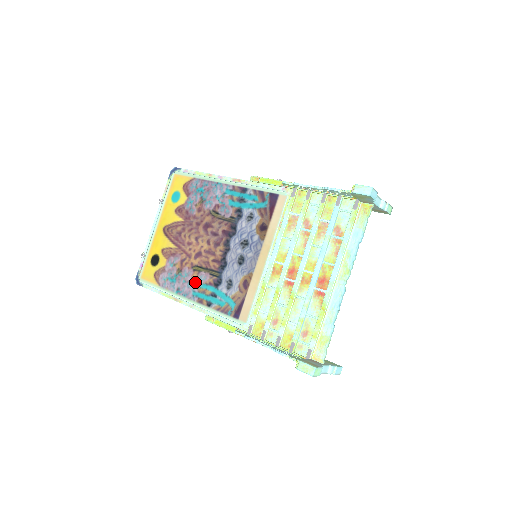
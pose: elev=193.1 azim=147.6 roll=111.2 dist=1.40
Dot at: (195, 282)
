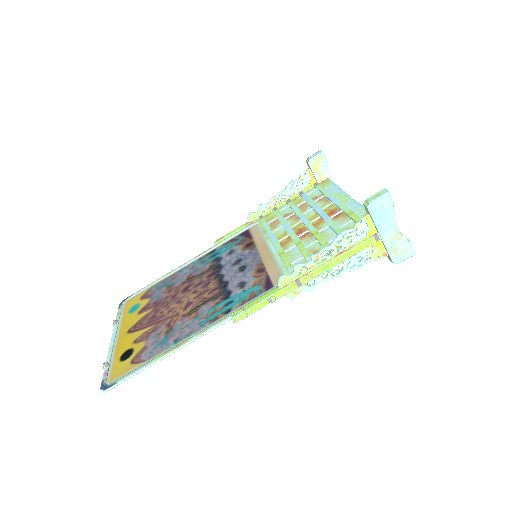
Dot at: (197, 318)
